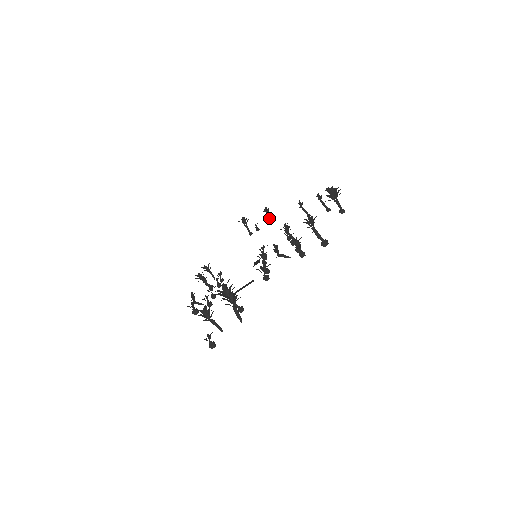
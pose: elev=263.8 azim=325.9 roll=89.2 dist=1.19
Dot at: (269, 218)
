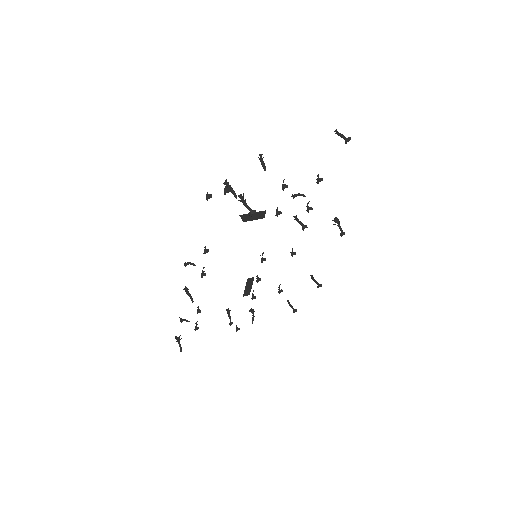
Dot at: (252, 320)
